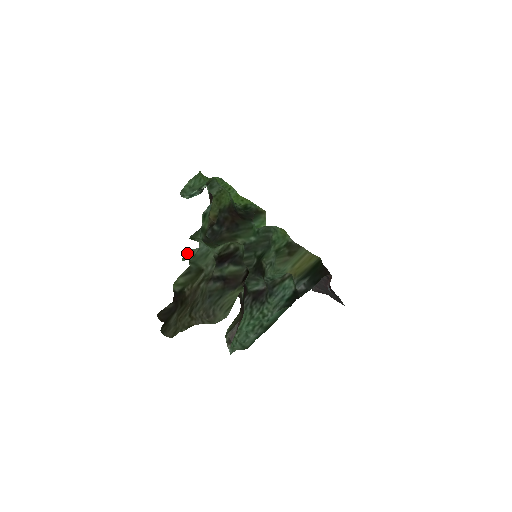
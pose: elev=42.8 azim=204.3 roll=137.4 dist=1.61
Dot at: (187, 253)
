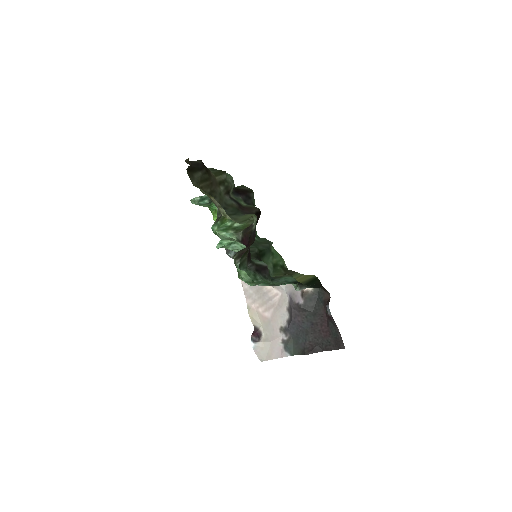
Dot at: occluded
